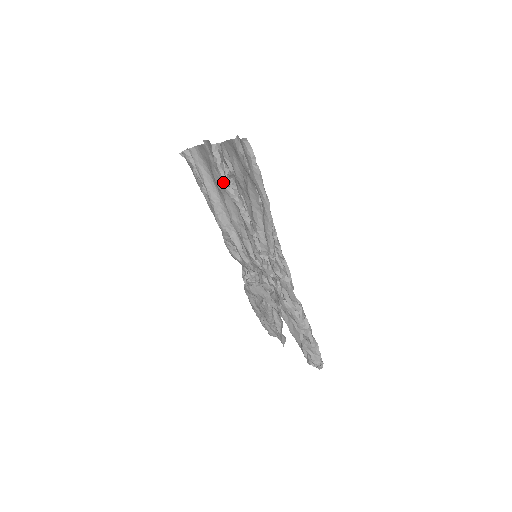
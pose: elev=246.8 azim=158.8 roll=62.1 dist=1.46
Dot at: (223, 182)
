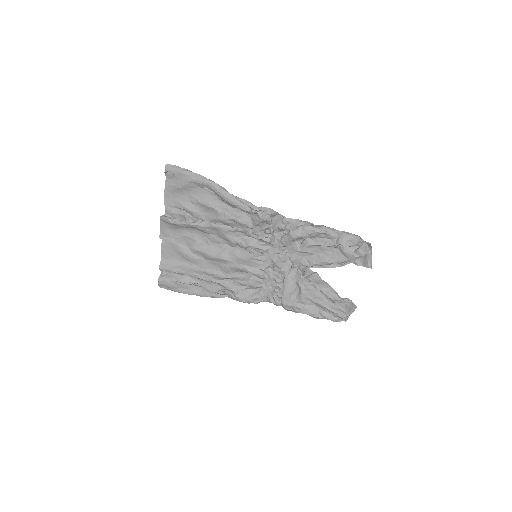
Dot at: (186, 223)
